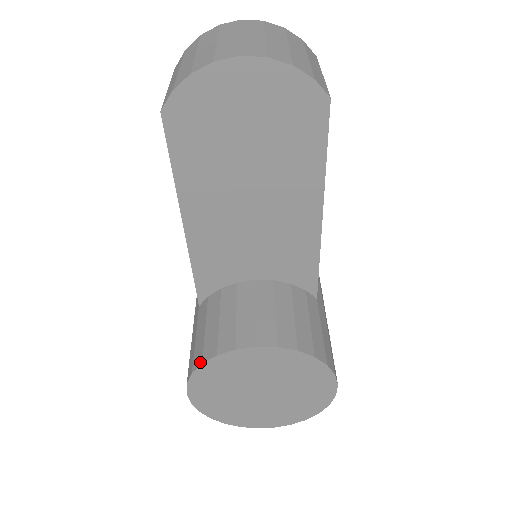
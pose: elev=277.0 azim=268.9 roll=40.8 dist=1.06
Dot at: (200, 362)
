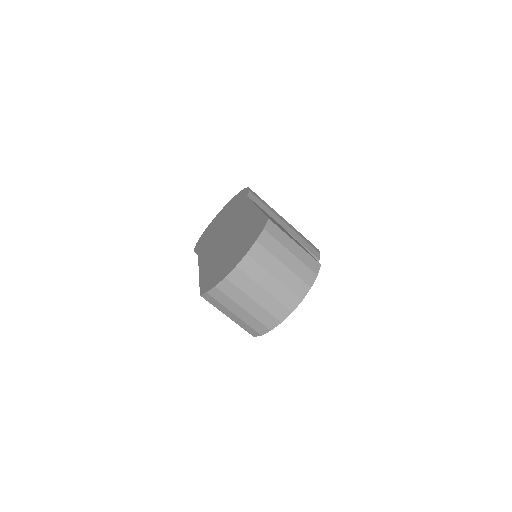
Dot at: occluded
